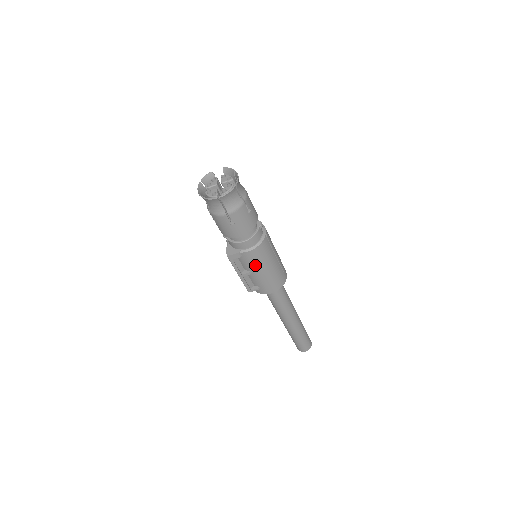
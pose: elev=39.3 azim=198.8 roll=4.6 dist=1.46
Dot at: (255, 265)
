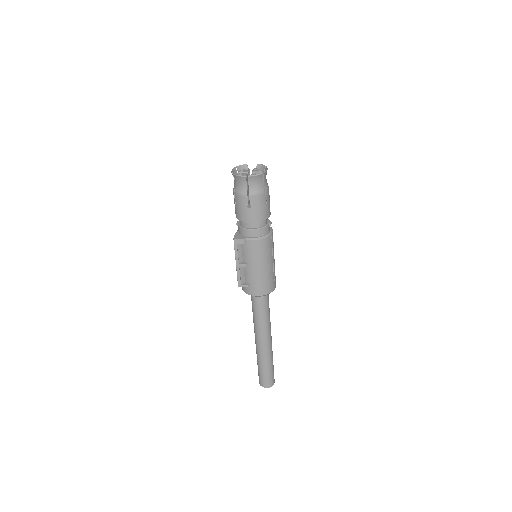
Dot at: (254, 258)
